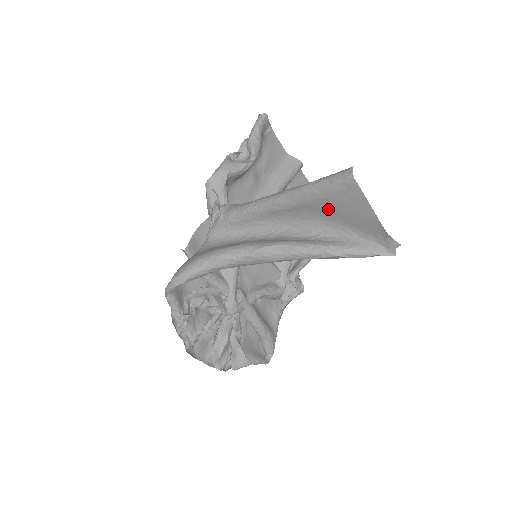
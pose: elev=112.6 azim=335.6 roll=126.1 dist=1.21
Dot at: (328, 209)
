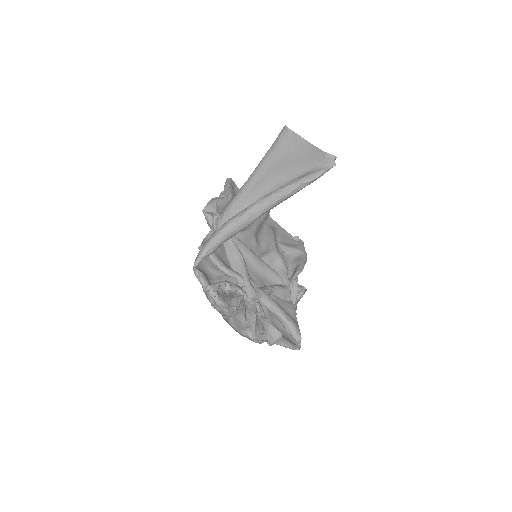
Dot at: (283, 162)
